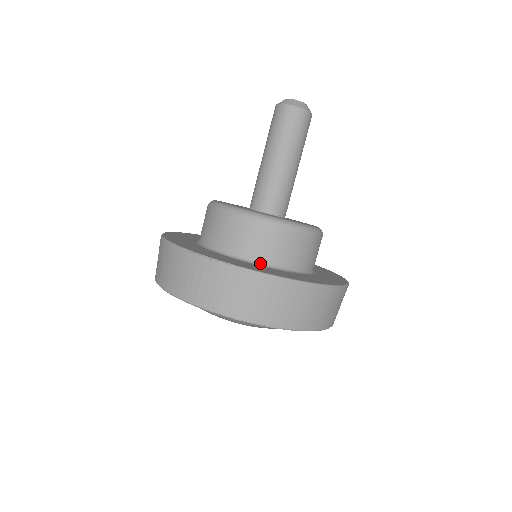
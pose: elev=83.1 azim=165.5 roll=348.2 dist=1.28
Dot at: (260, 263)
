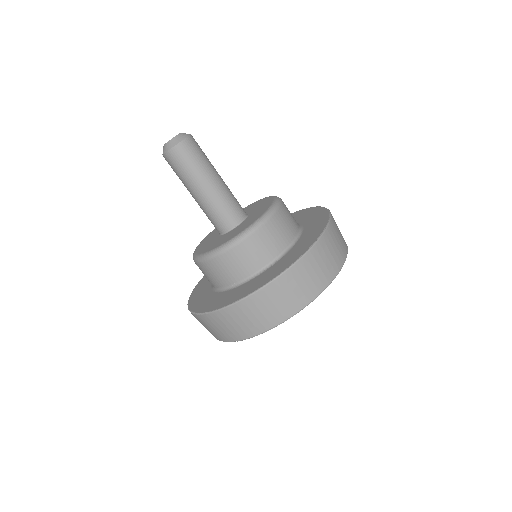
Dot at: (238, 284)
